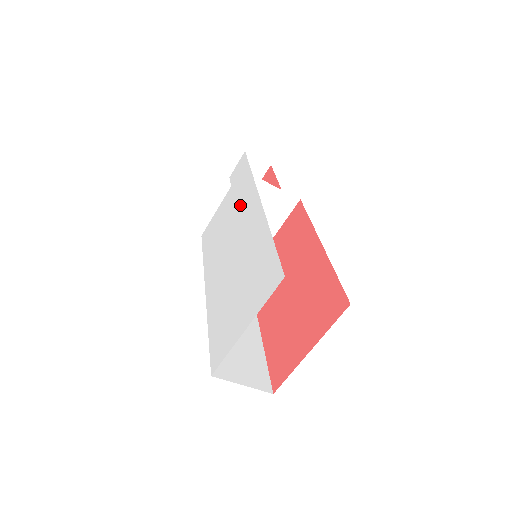
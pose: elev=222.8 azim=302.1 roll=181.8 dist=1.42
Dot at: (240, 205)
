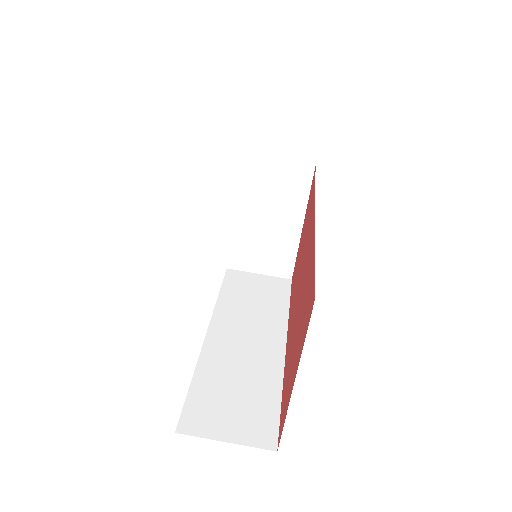
Dot at: occluded
